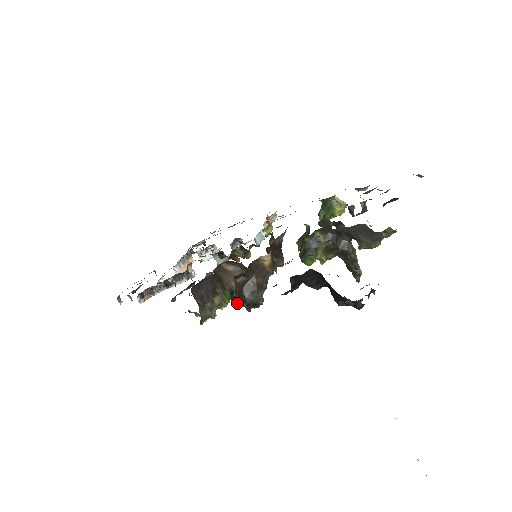
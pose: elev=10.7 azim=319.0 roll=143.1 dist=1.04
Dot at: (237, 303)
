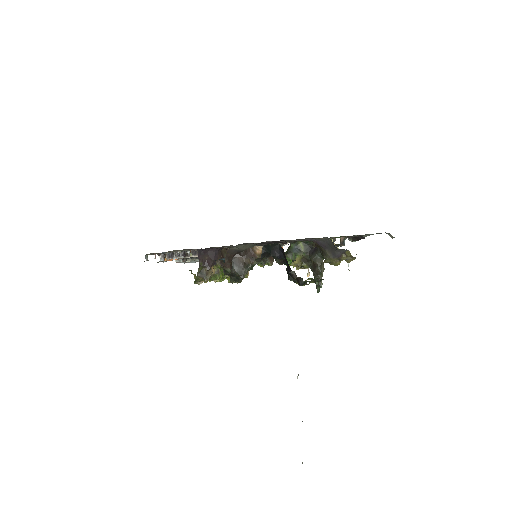
Dot at: (225, 265)
